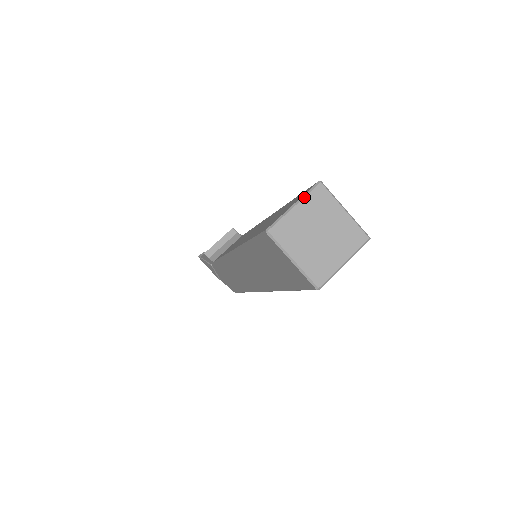
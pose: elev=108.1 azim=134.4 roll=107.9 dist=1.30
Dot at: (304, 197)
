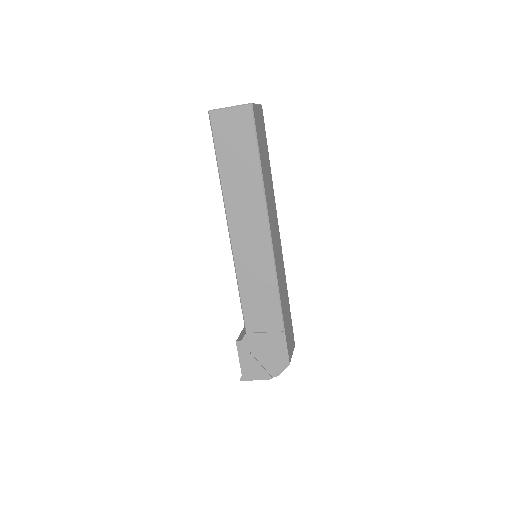
Dot at: occluded
